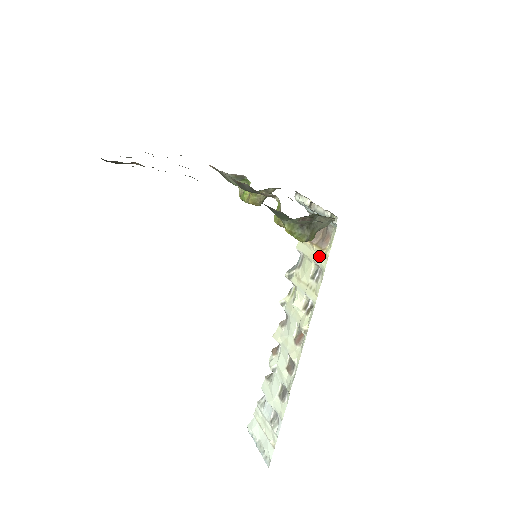
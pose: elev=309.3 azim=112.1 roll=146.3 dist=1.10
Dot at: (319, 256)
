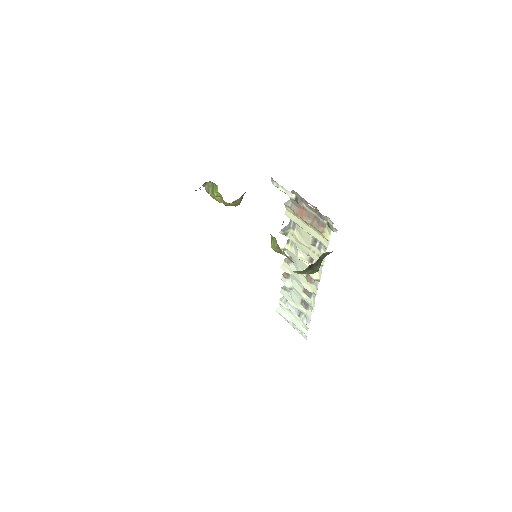
Dot at: (317, 234)
